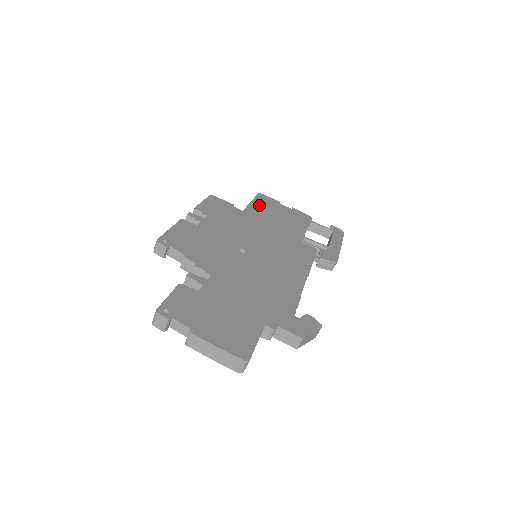
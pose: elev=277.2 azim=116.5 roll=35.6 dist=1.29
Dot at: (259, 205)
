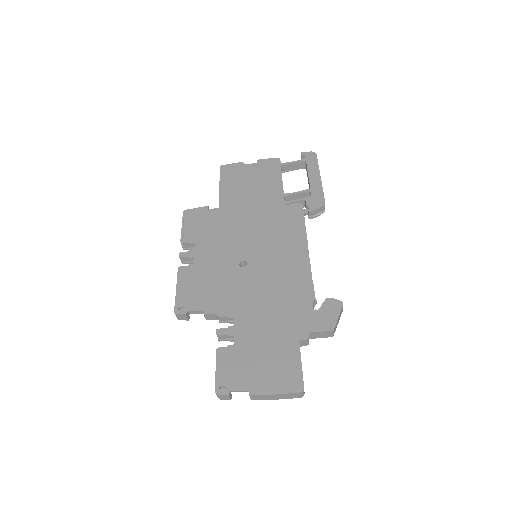
Dot at: (228, 185)
